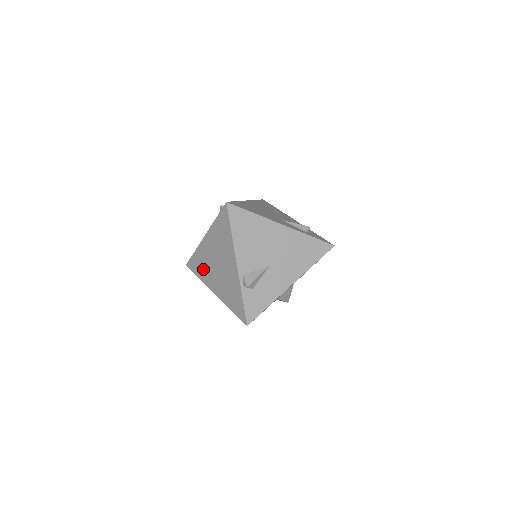
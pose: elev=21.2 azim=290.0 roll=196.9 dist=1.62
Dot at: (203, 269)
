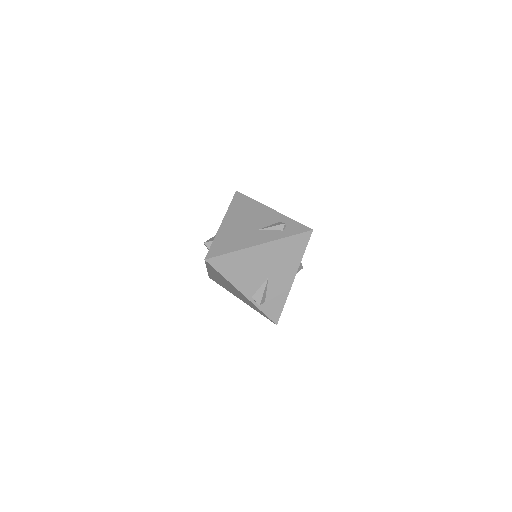
Dot at: (222, 285)
